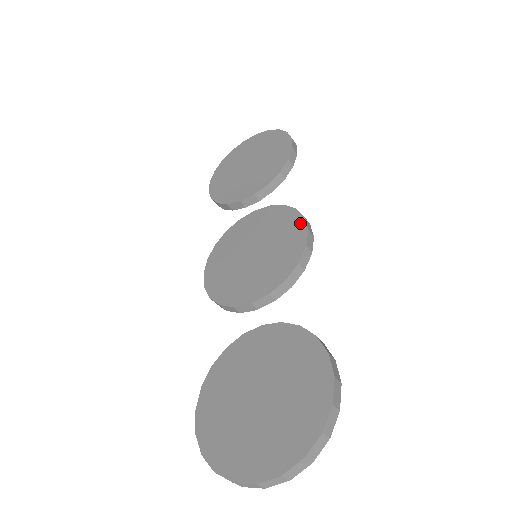
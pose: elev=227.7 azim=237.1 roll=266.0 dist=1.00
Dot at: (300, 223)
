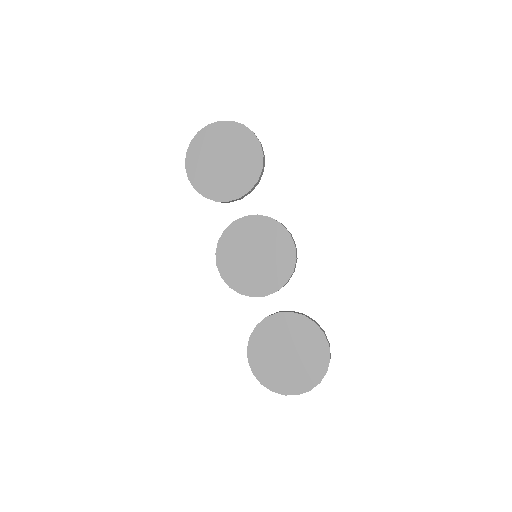
Dot at: (288, 238)
